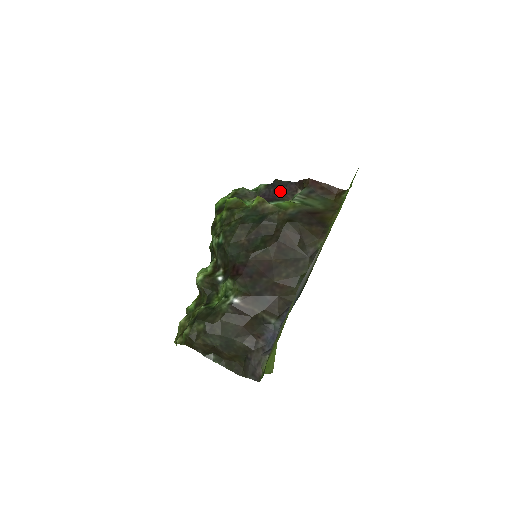
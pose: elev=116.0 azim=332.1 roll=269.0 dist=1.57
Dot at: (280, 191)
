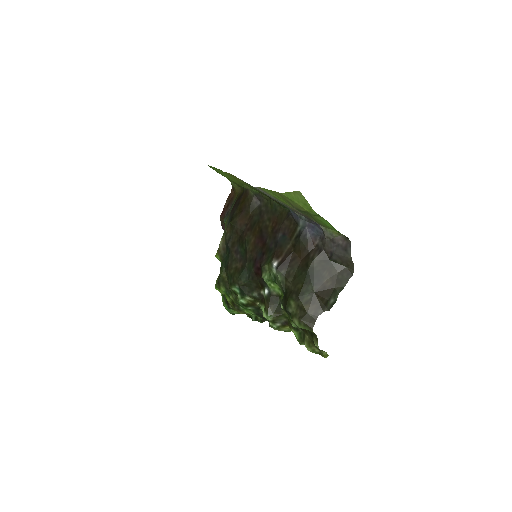
Dot at: occluded
